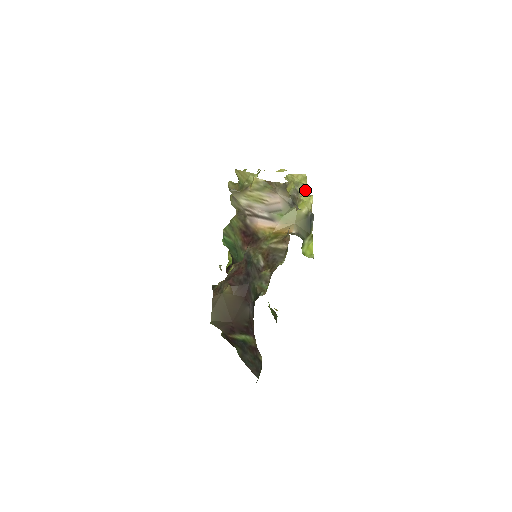
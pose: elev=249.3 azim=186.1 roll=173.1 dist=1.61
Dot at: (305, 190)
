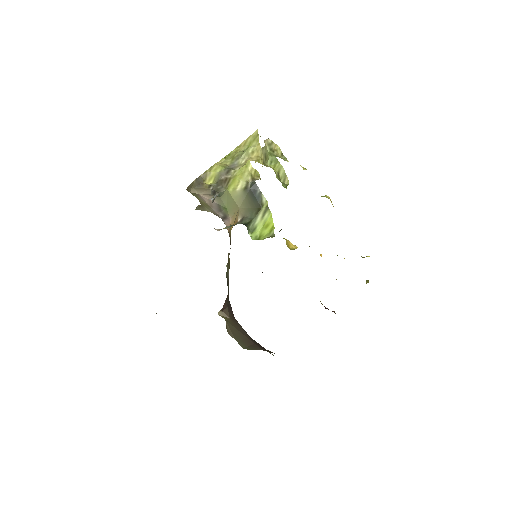
Dot at: (255, 153)
